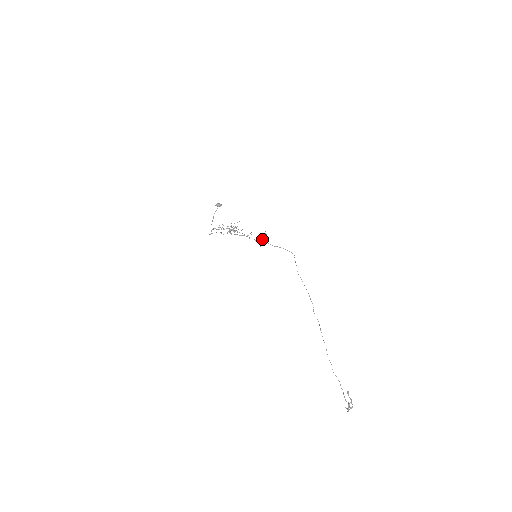
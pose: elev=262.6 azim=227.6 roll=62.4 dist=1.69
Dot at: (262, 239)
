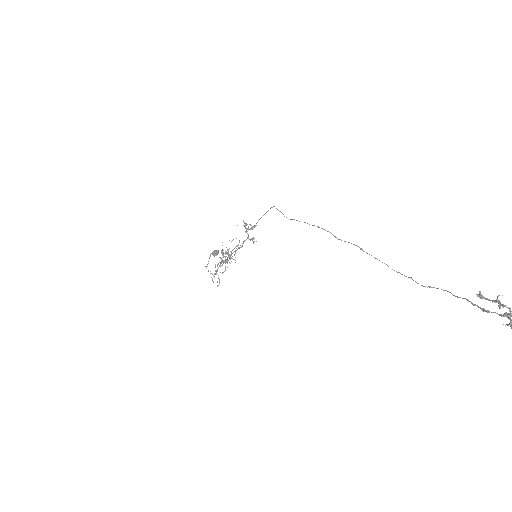
Dot at: occluded
